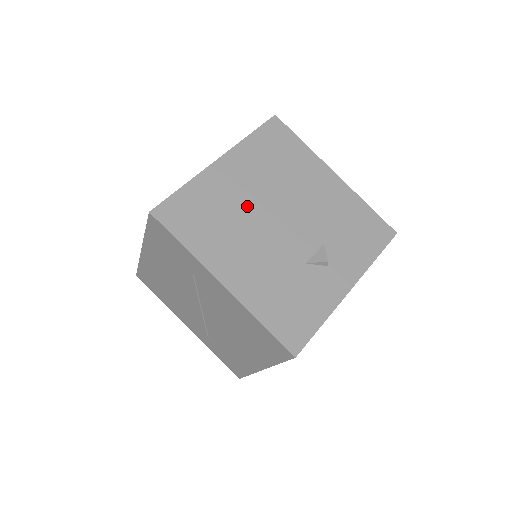
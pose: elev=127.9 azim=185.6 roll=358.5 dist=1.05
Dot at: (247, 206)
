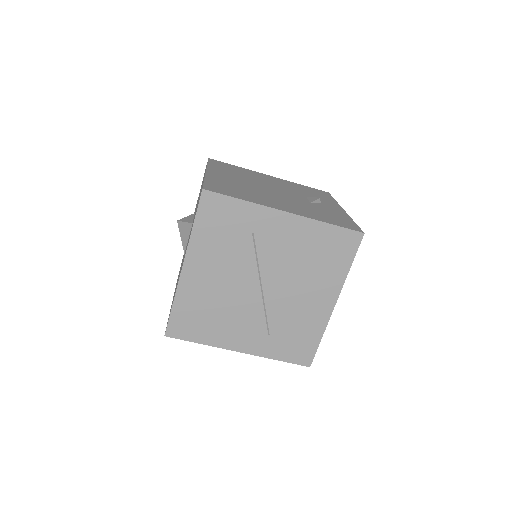
Dot at: (249, 186)
